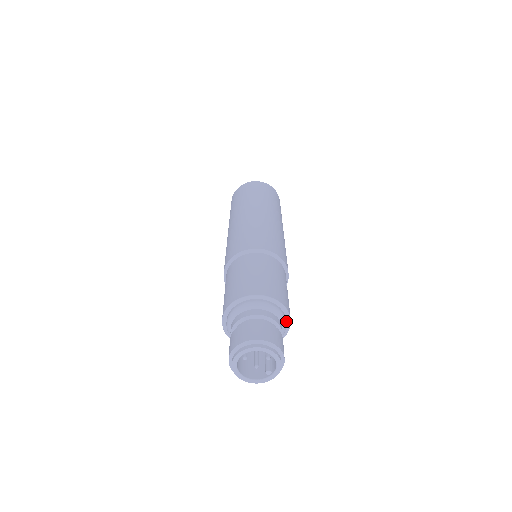
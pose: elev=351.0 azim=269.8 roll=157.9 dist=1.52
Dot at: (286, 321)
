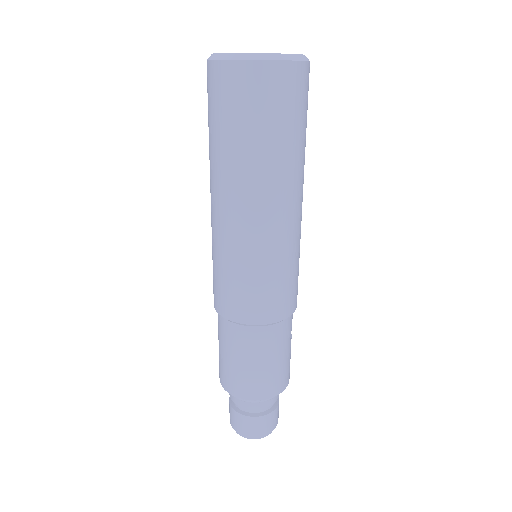
Dot at: occluded
